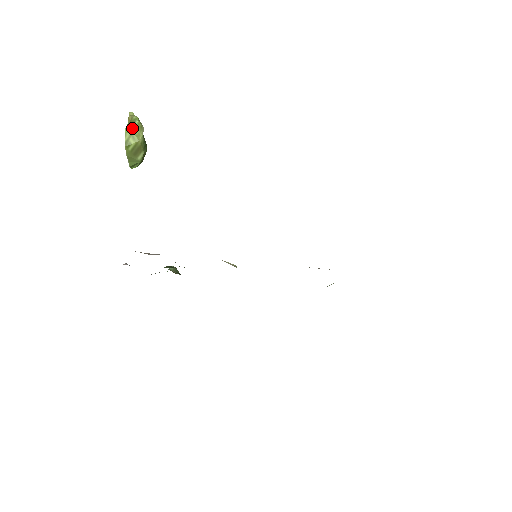
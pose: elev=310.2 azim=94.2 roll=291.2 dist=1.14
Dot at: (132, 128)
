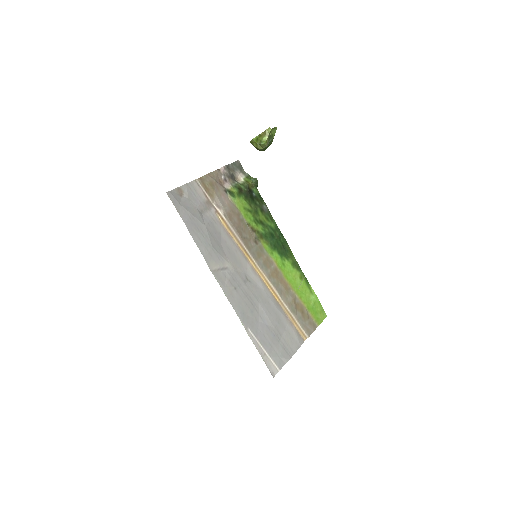
Dot at: (258, 142)
